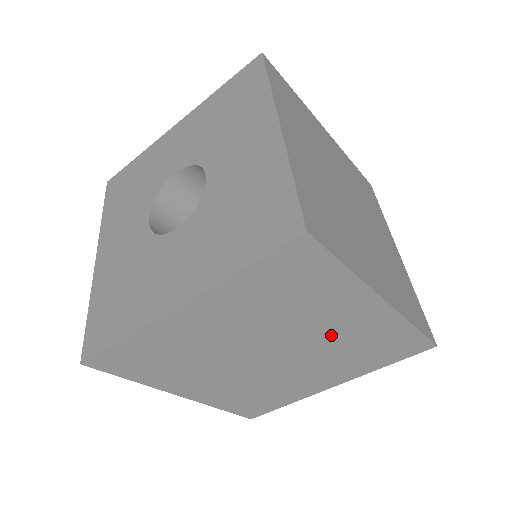
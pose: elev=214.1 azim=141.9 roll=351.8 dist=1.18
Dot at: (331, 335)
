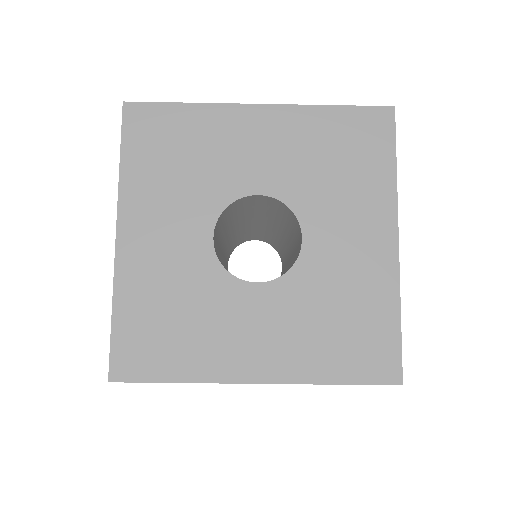
Dot at: occluded
